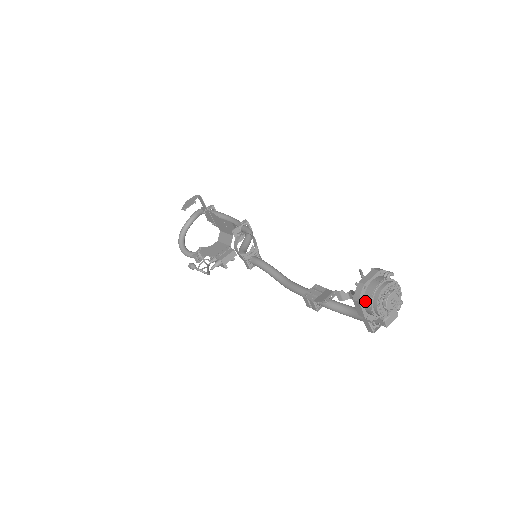
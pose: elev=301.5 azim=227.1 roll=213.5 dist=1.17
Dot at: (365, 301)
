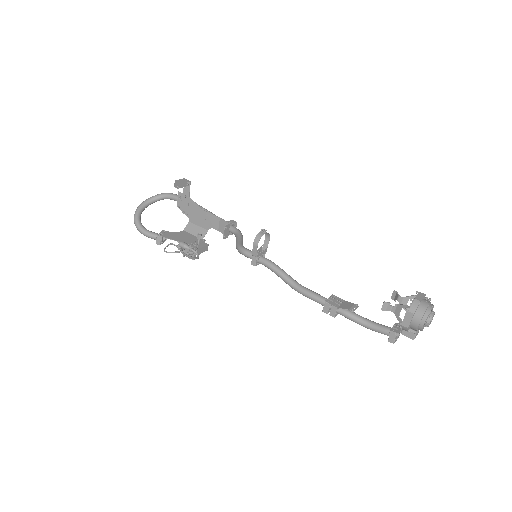
Dot at: (416, 314)
